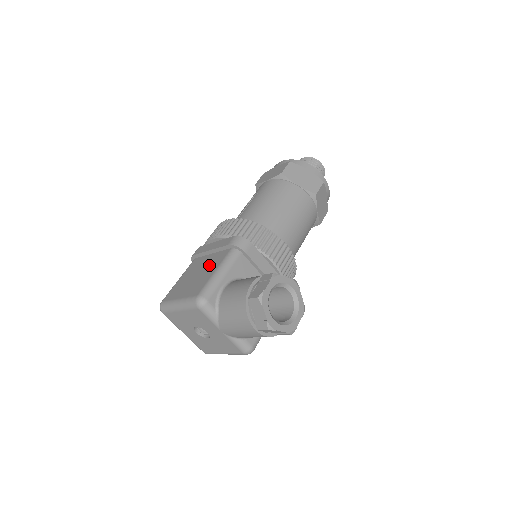
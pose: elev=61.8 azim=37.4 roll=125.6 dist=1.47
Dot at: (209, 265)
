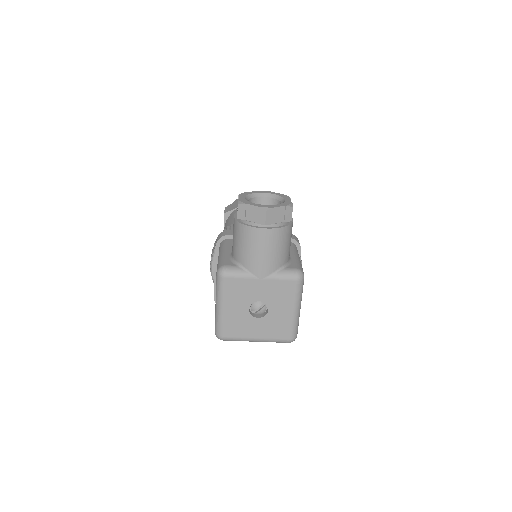
Dot at: occluded
